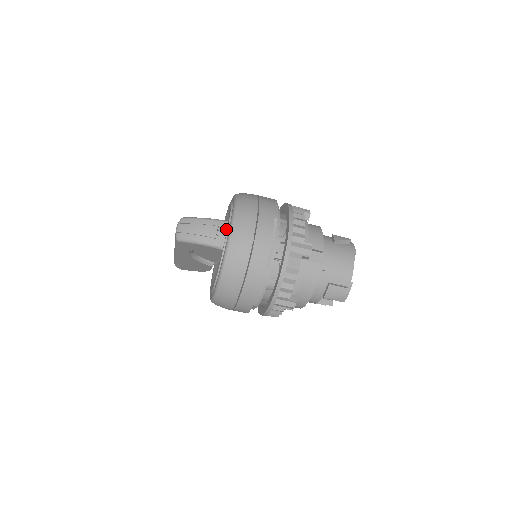
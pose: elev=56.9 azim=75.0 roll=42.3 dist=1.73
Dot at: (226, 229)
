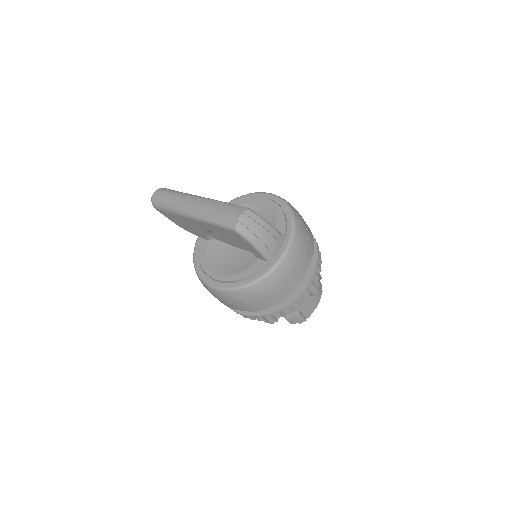
Dot at: (280, 244)
